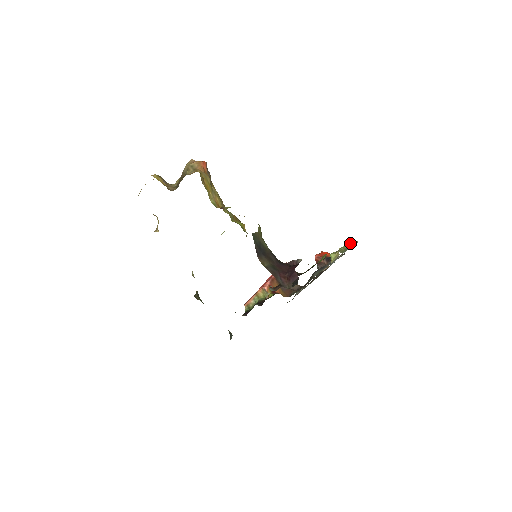
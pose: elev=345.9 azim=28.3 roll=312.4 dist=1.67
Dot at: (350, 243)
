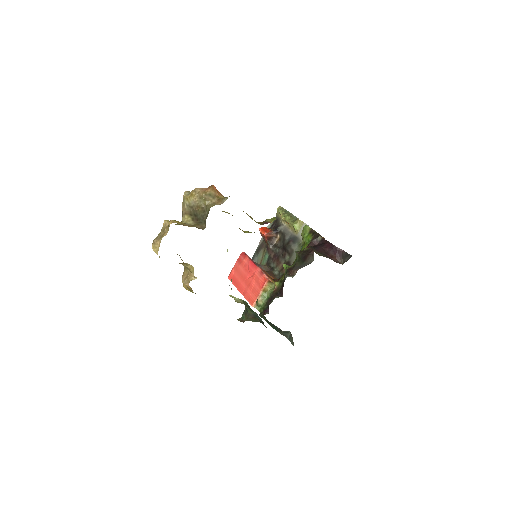
Dot at: (281, 210)
